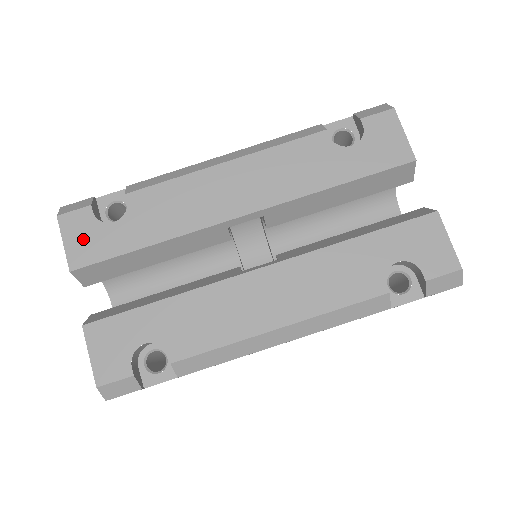
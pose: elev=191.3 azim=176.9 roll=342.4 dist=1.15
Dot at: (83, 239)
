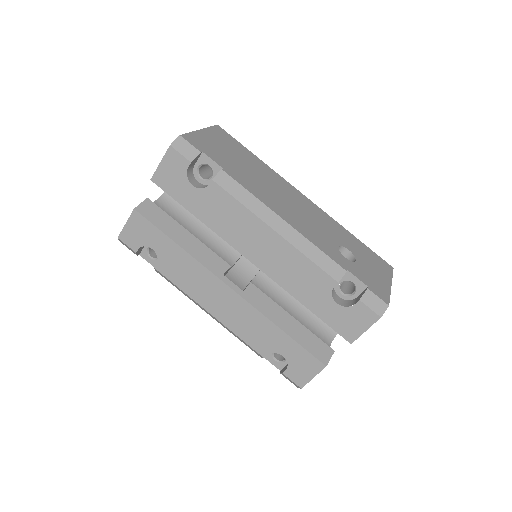
Dot at: (171, 174)
